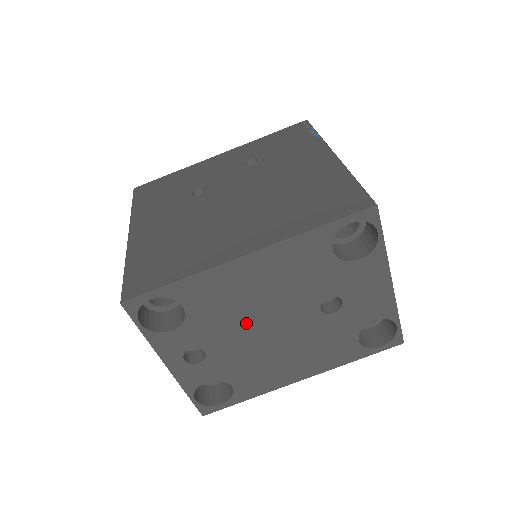
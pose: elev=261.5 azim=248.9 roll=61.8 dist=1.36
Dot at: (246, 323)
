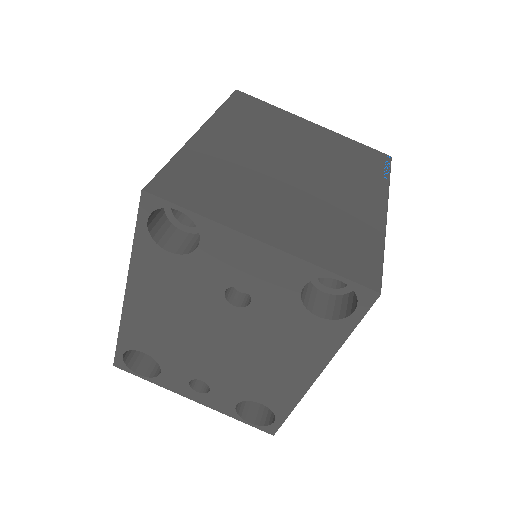
Dot at: (196, 346)
